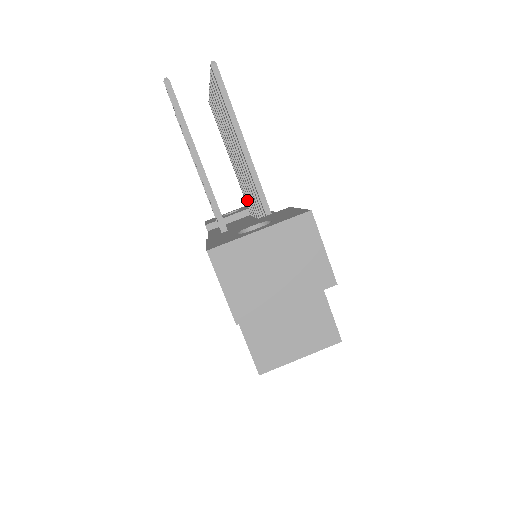
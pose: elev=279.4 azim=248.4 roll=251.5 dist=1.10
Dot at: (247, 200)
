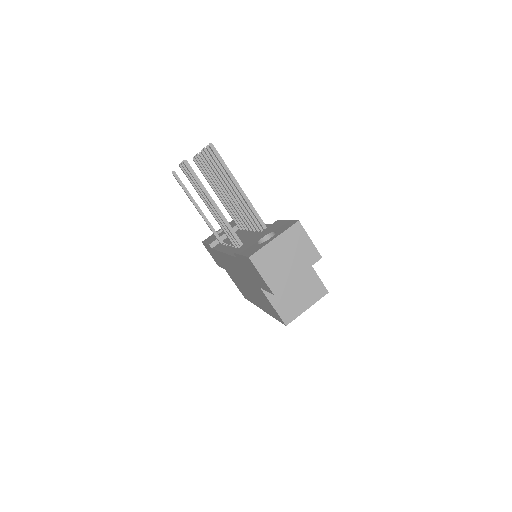
Dot at: (237, 220)
